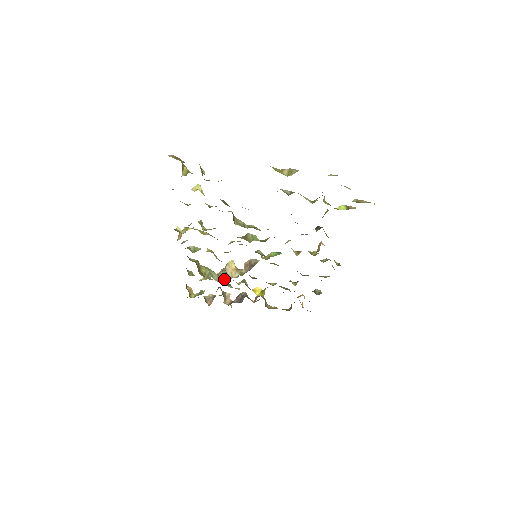
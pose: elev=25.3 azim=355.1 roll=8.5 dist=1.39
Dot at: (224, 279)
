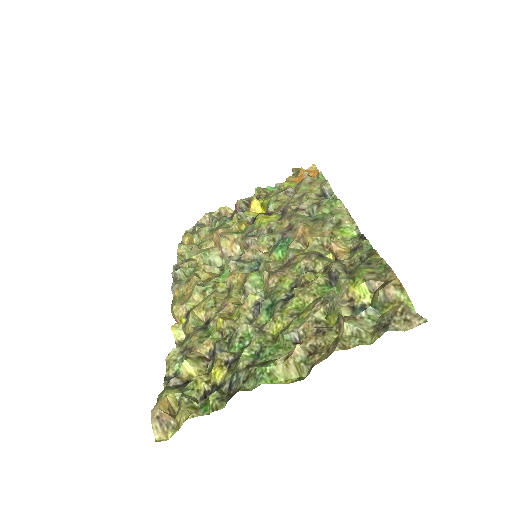
Dot at: occluded
